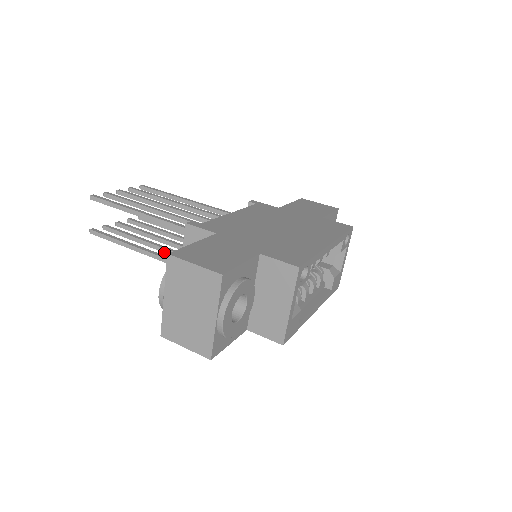
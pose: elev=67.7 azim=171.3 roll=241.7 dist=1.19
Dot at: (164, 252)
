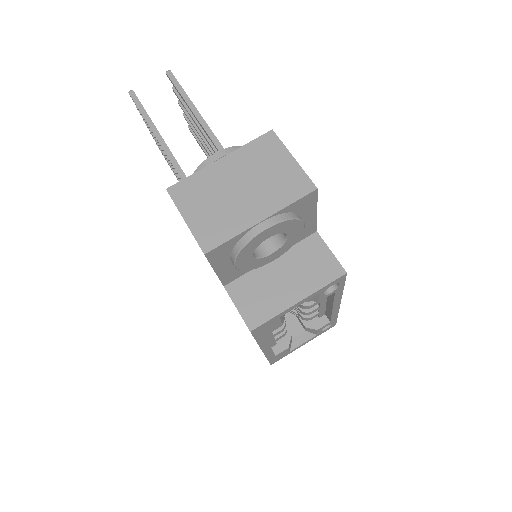
Dot at: occluded
